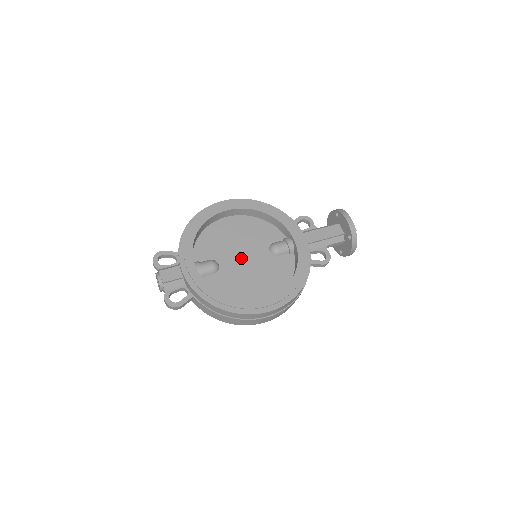
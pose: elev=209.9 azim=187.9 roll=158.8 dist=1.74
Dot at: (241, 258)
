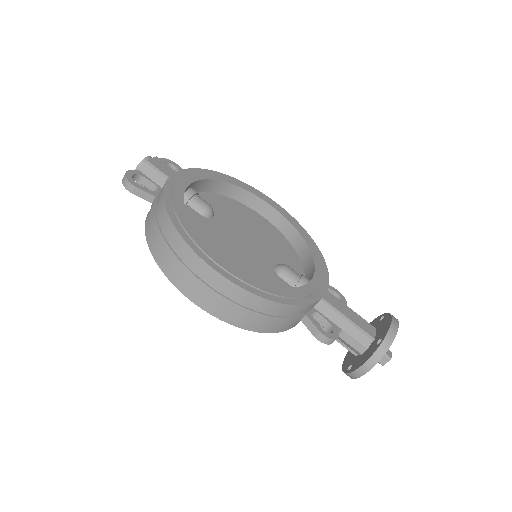
Dot at: (240, 238)
